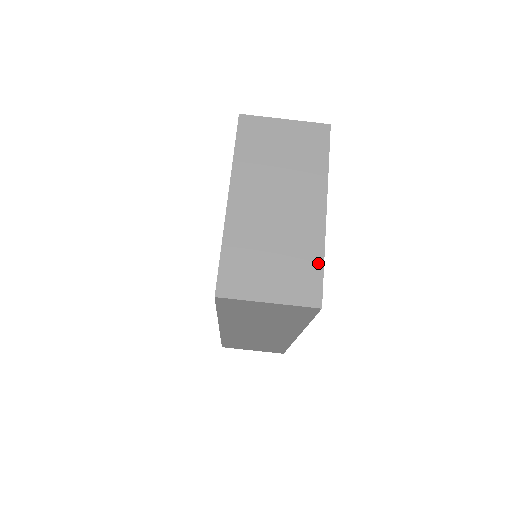
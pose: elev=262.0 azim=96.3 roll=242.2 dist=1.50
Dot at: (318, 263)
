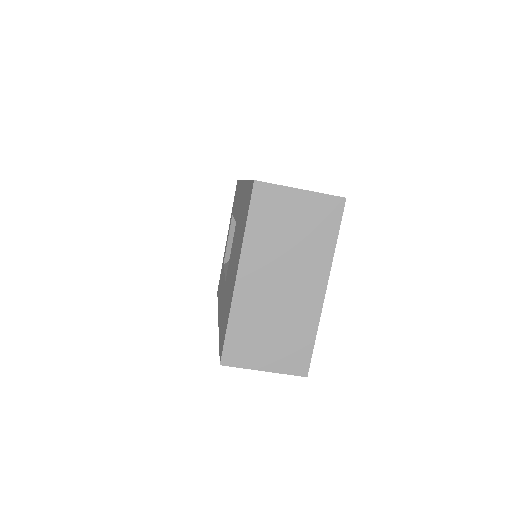
Dot at: (310, 340)
